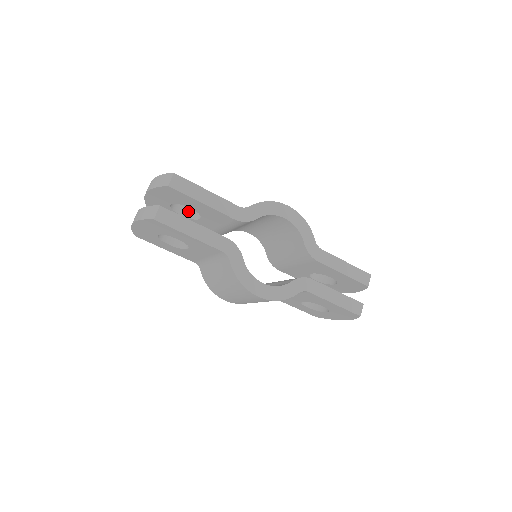
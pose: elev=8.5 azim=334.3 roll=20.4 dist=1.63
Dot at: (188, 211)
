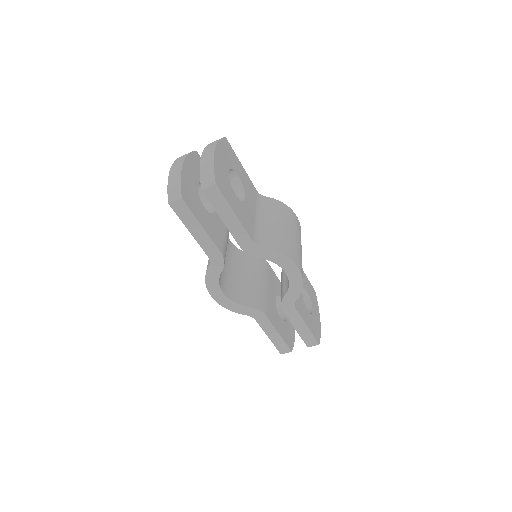
Dot at: (235, 183)
